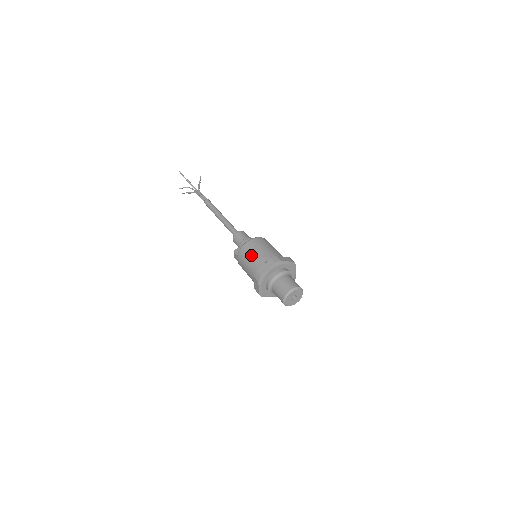
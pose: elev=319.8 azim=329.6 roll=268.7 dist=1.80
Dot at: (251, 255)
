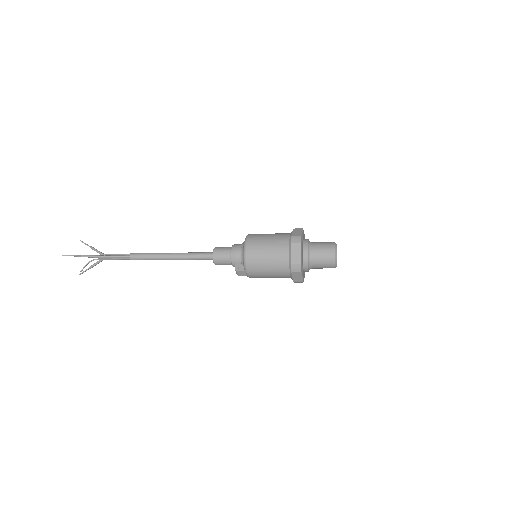
Dot at: (265, 258)
